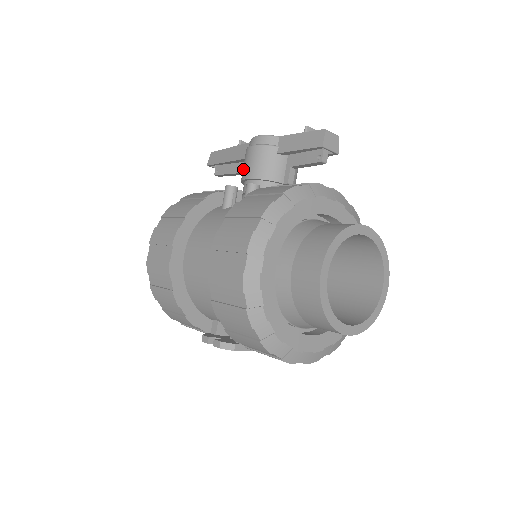
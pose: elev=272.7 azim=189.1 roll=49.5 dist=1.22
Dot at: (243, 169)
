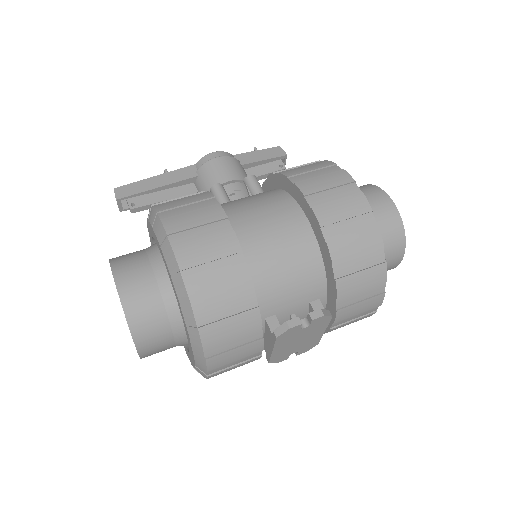
Dot at: (214, 177)
